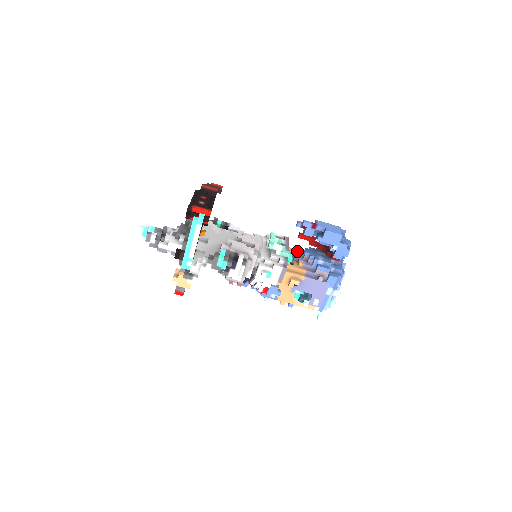
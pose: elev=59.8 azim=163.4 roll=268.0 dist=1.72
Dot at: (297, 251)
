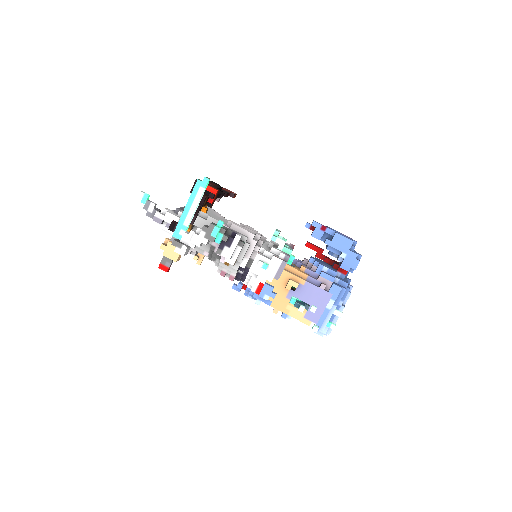
Dot at: occluded
